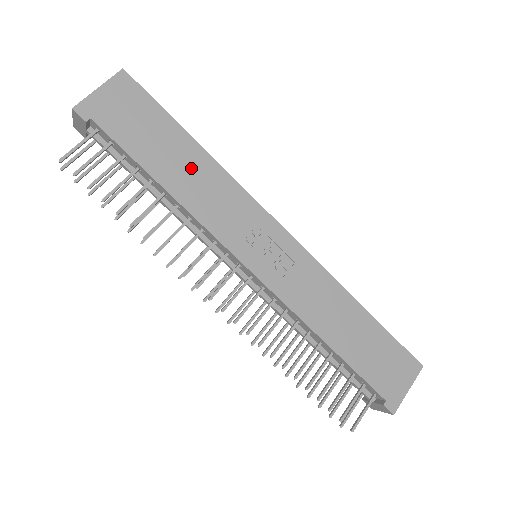
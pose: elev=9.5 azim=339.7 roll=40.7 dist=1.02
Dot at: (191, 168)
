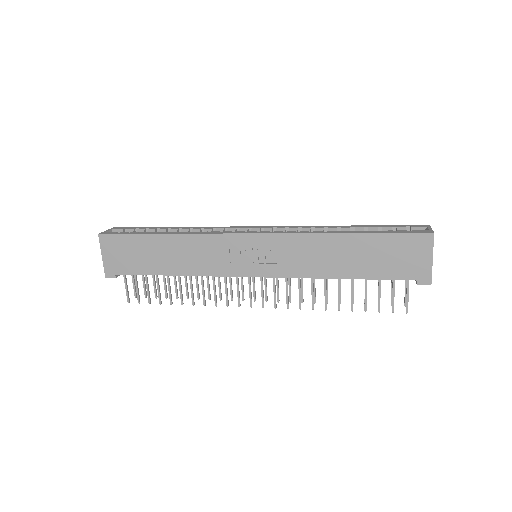
Dot at: (174, 252)
